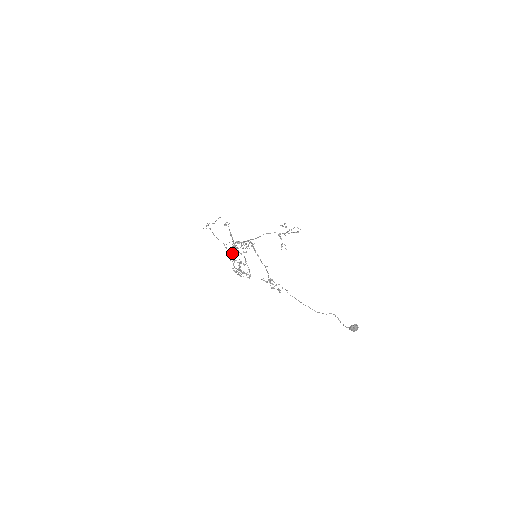
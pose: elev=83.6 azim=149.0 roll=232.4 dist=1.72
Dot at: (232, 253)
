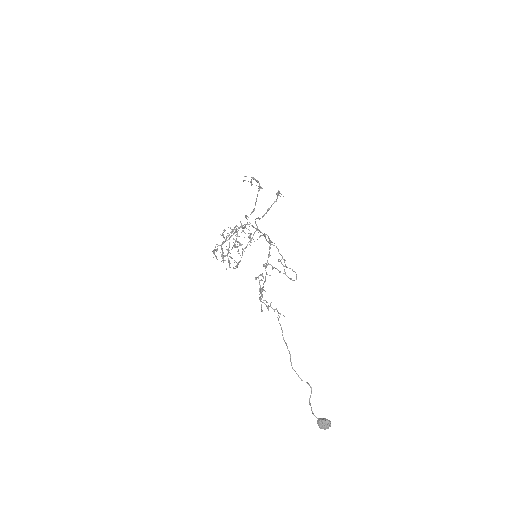
Dot at: (232, 230)
